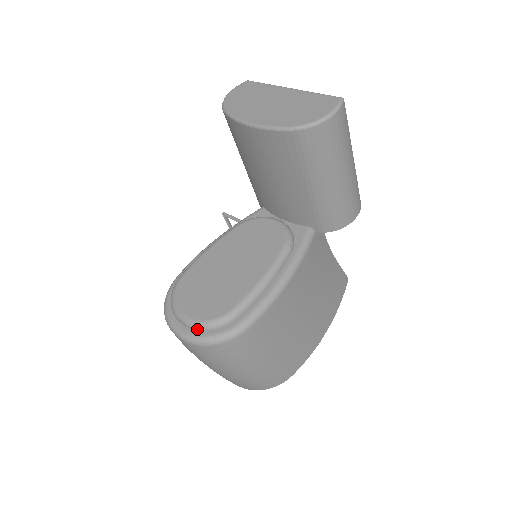
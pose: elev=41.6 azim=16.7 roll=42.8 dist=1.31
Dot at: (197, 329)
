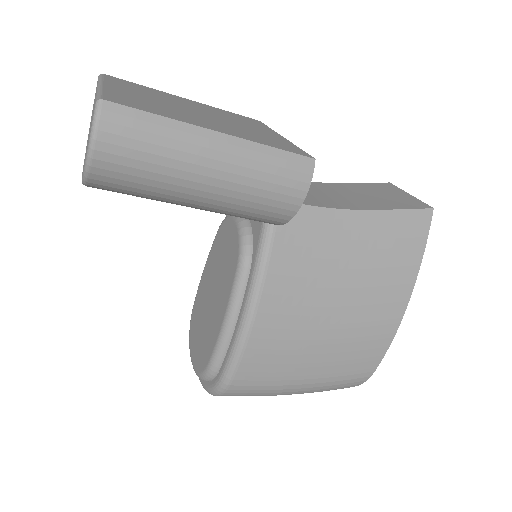
Dot at: occluded
